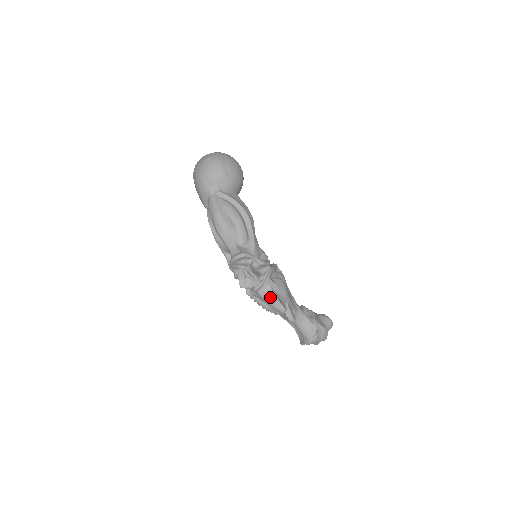
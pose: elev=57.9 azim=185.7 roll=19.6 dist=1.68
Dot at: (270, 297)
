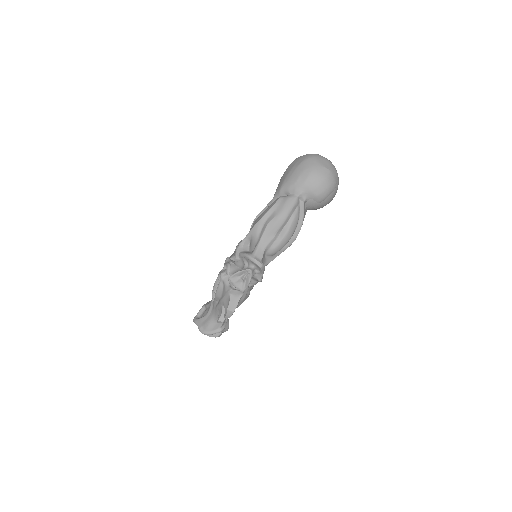
Dot at: (233, 301)
